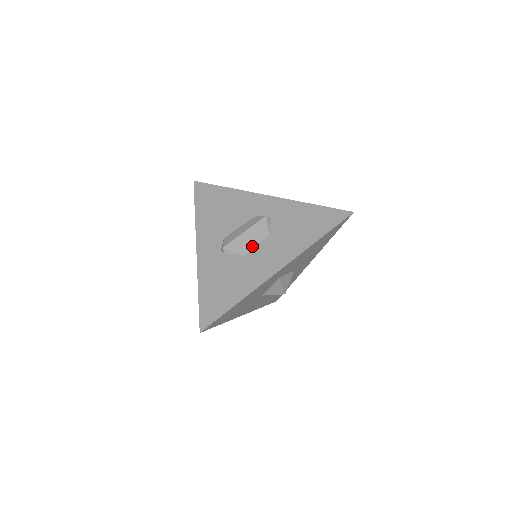
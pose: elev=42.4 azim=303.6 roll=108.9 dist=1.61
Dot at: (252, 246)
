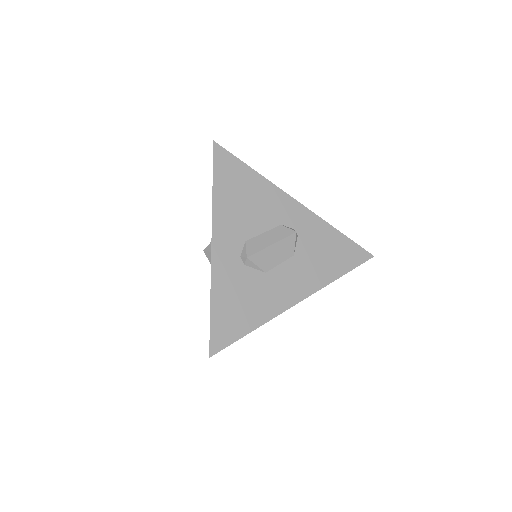
Dot at: (275, 263)
